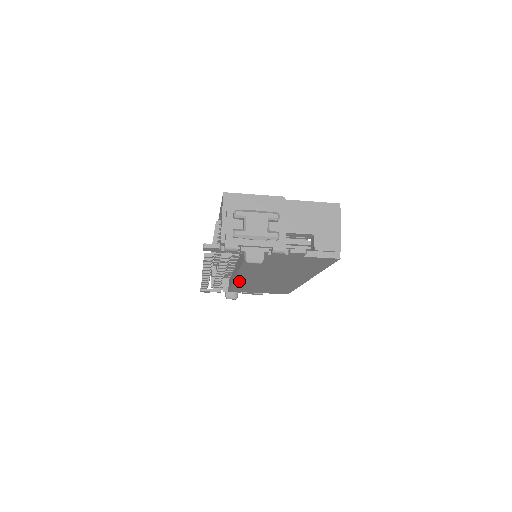
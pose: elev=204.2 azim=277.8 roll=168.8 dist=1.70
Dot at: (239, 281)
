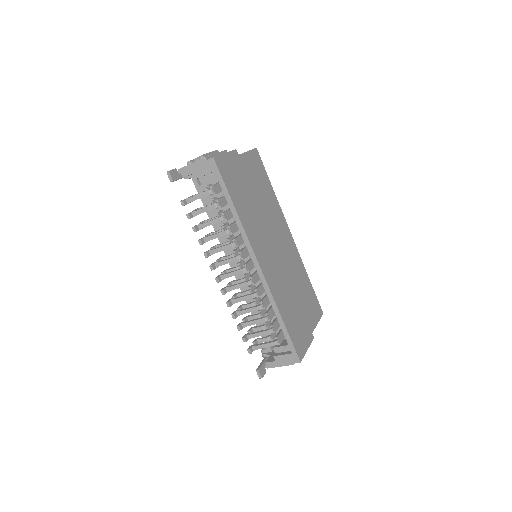
Dot at: occluded
